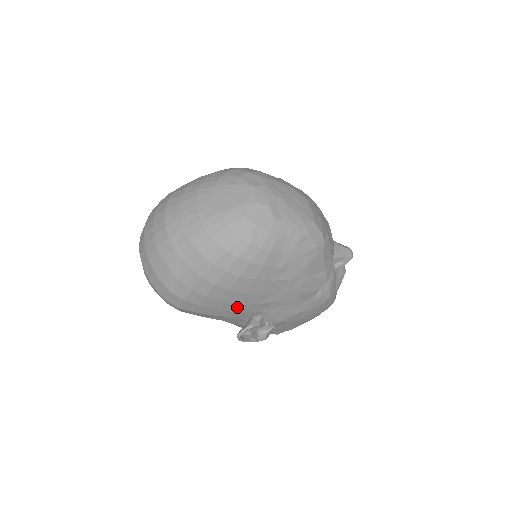
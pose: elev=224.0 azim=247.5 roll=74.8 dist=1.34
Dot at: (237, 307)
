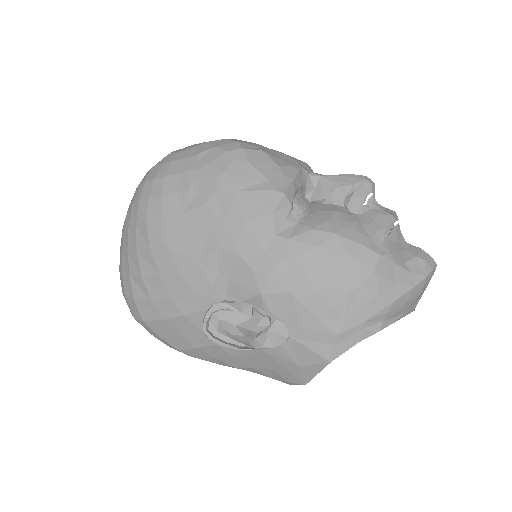
Dot at: (182, 281)
